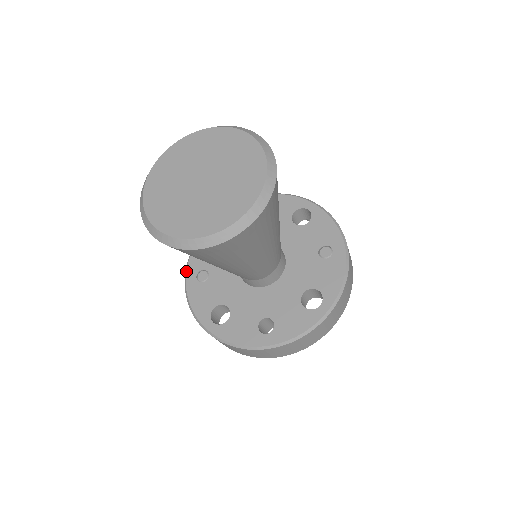
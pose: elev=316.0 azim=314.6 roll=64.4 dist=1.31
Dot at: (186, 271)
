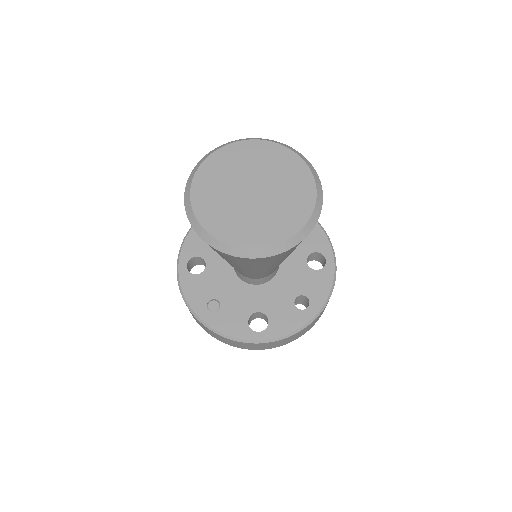
Dot at: (194, 313)
